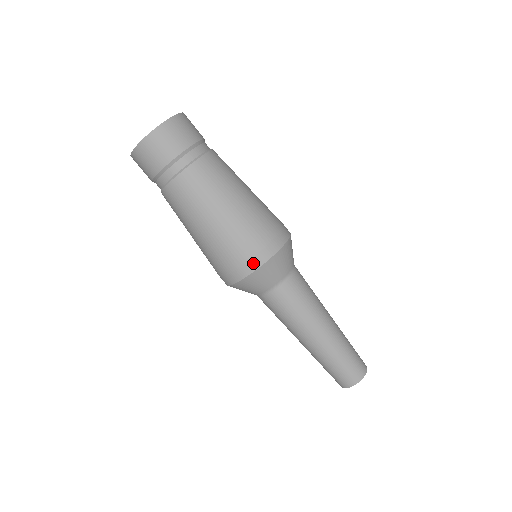
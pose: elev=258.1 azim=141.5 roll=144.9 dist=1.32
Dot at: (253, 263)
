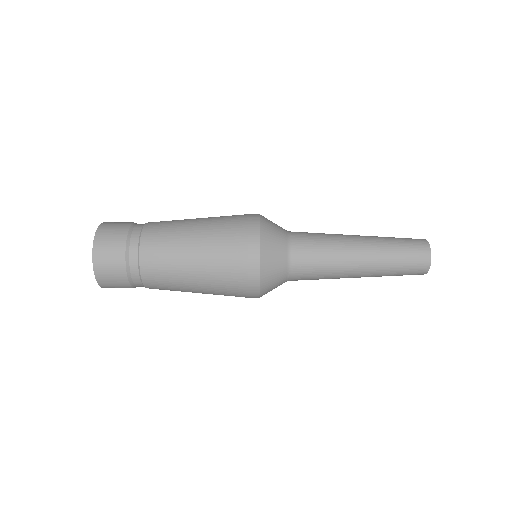
Dot at: (252, 242)
